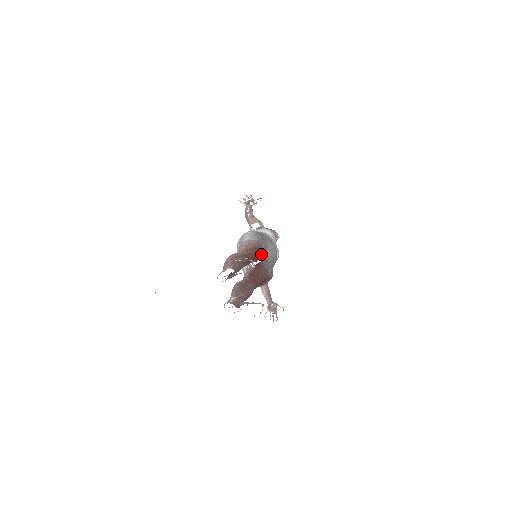
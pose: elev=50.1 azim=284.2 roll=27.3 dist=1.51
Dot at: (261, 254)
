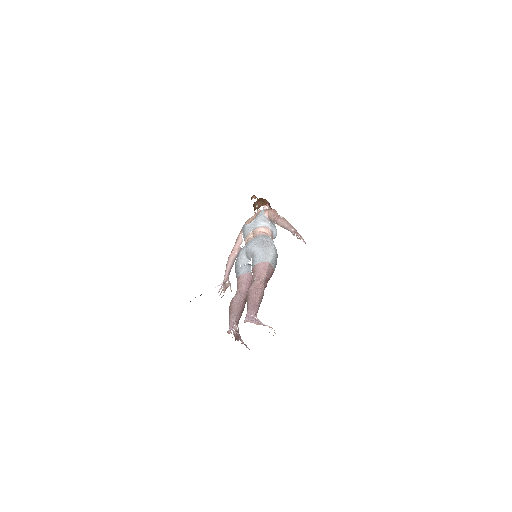
Dot at: occluded
